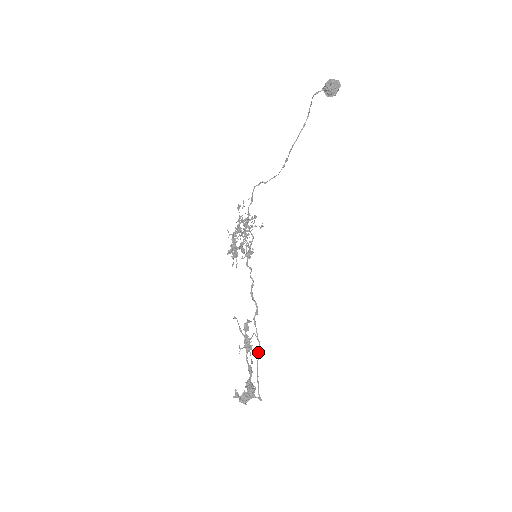
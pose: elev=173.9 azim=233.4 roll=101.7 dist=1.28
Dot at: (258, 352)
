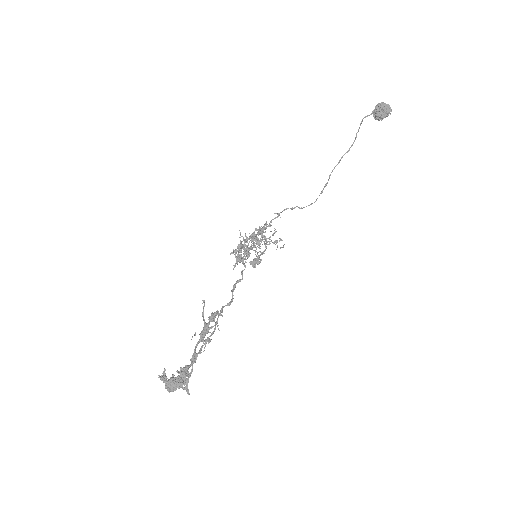
Dot at: occluded
